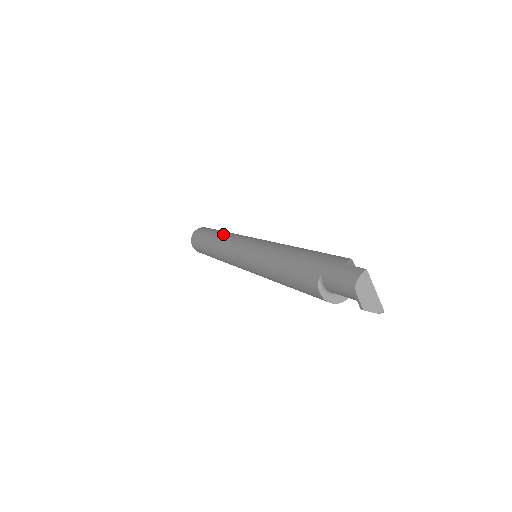
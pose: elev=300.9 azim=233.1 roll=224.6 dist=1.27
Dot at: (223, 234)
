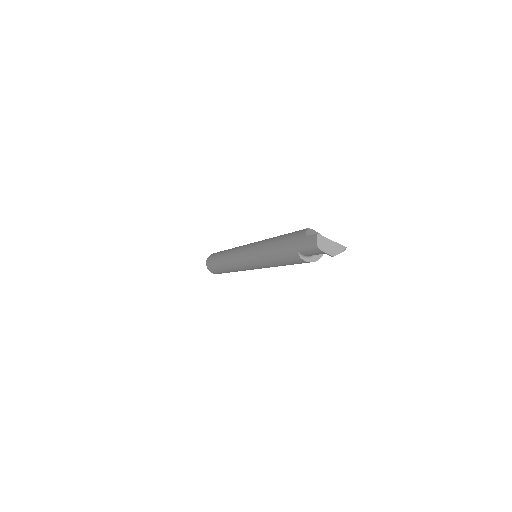
Dot at: (226, 254)
